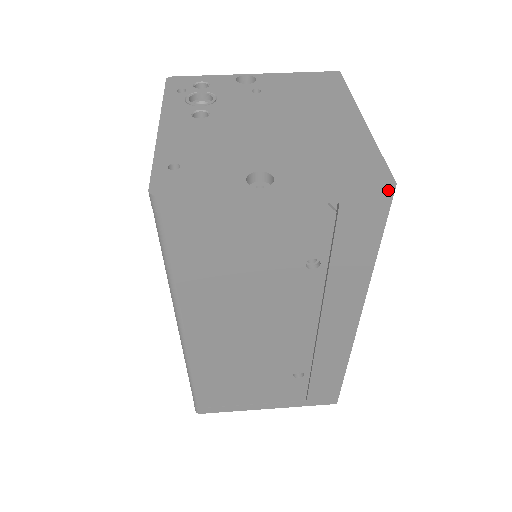
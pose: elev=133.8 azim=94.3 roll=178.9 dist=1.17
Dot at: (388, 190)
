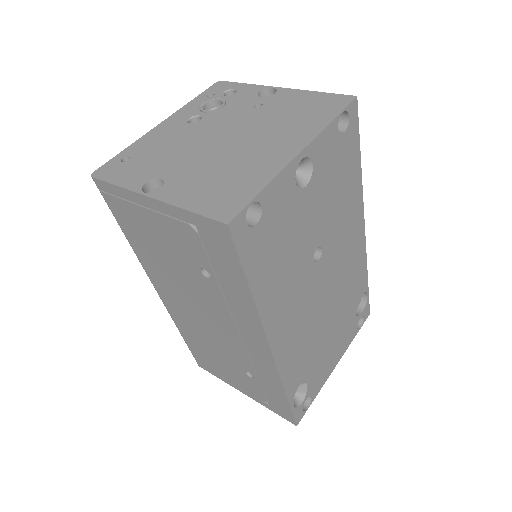
Dot at: (225, 228)
